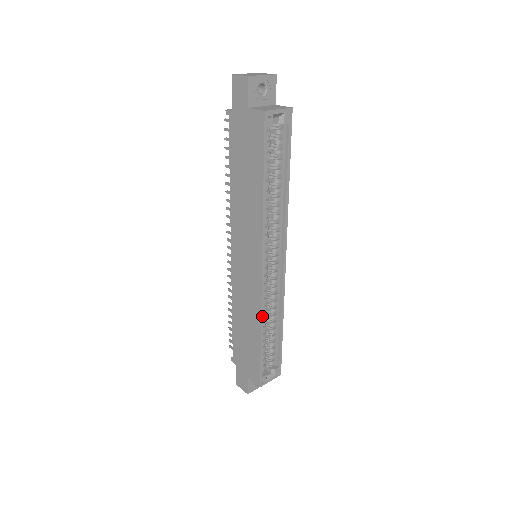
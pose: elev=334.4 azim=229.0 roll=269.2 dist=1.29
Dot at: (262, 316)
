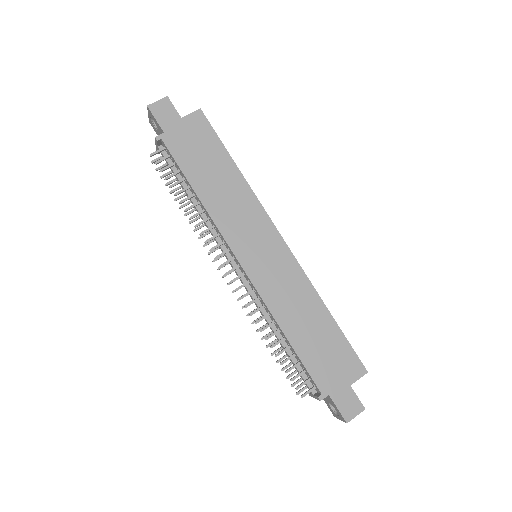
Dot at: (313, 287)
